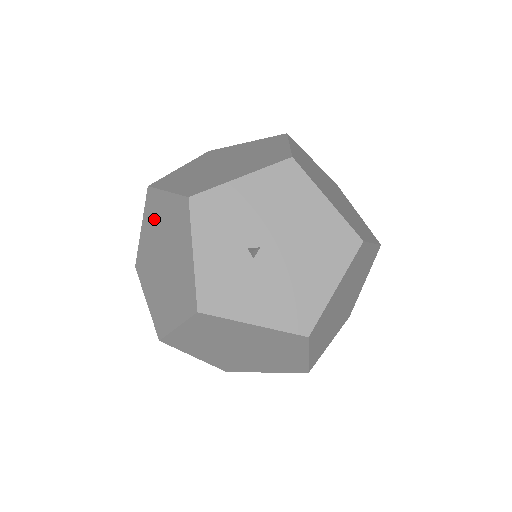
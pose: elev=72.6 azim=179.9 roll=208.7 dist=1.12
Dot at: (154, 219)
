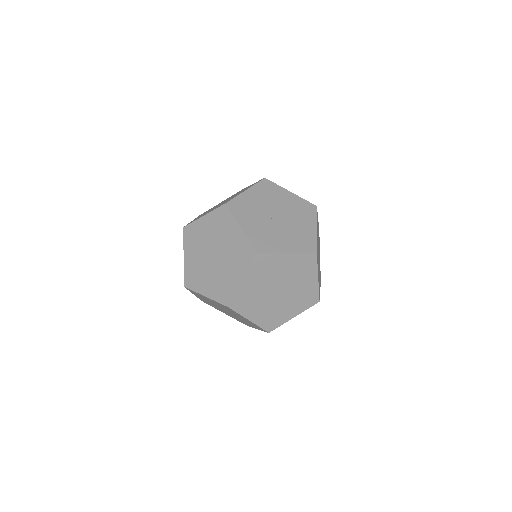
Dot at: (196, 240)
